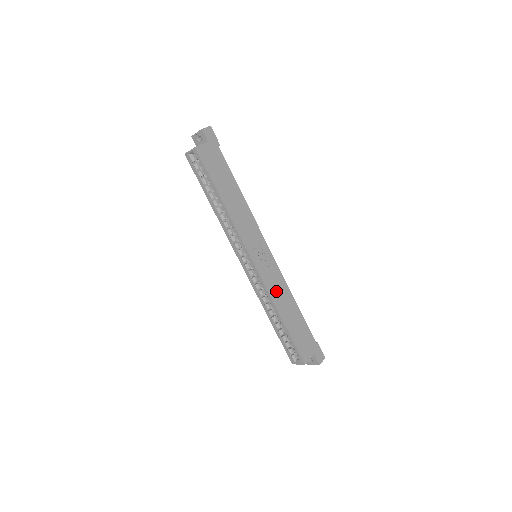
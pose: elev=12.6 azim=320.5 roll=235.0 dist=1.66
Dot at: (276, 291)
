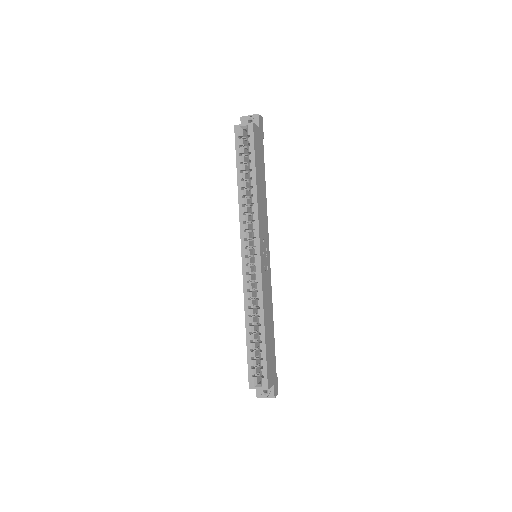
Dot at: (266, 298)
